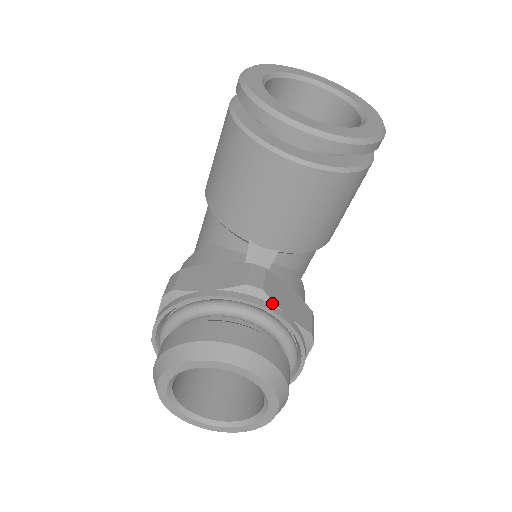
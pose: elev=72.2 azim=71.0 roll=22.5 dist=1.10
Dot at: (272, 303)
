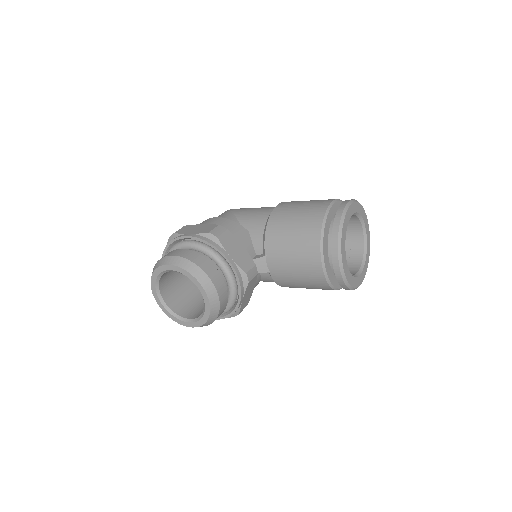
Dot at: (245, 290)
